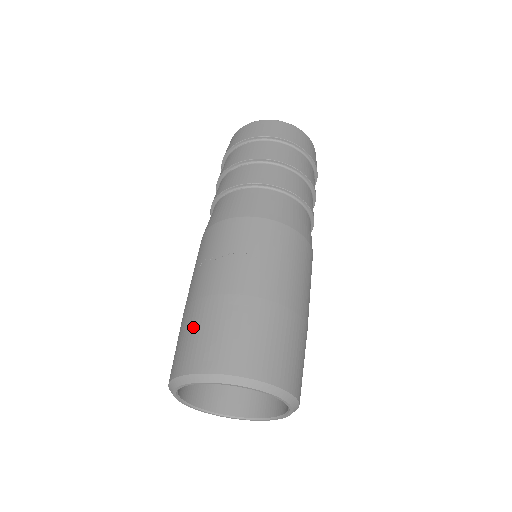
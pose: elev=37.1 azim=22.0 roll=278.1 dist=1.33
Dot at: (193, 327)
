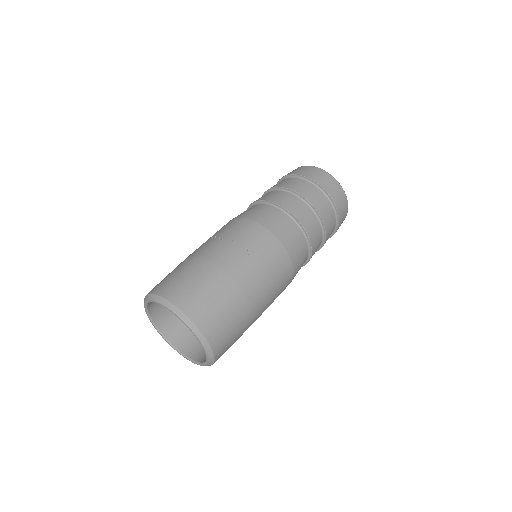
Dot at: (181, 271)
